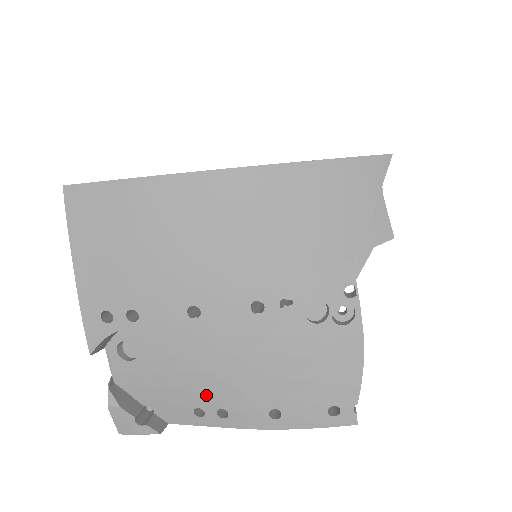
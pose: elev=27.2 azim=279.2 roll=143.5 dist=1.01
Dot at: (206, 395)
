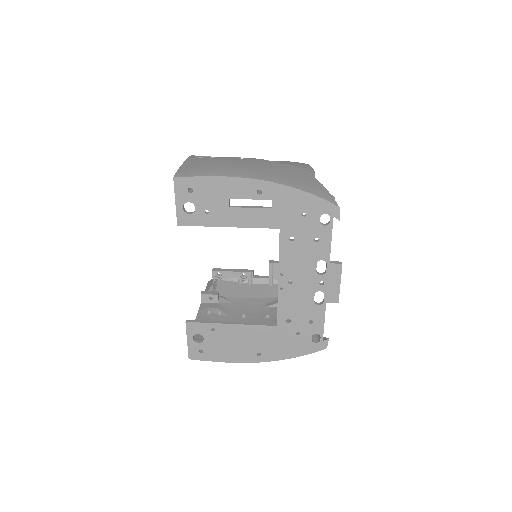
Dot at: occluded
